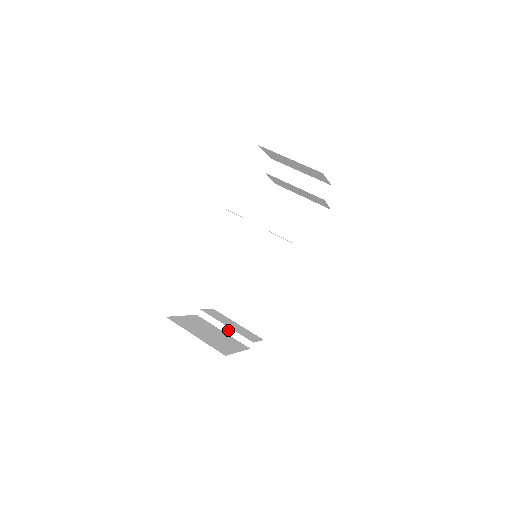
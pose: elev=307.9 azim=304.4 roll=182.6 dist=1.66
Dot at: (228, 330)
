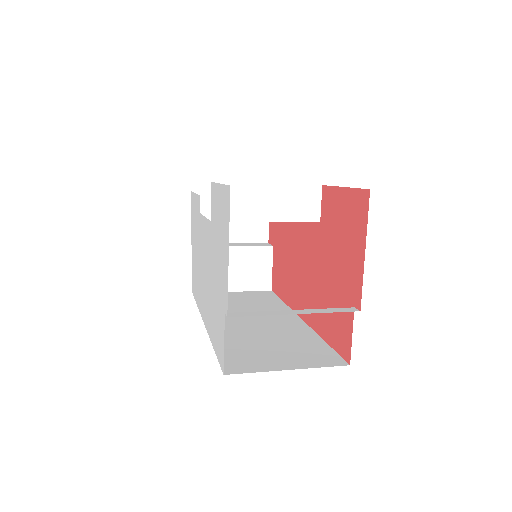
Dot at: (302, 311)
